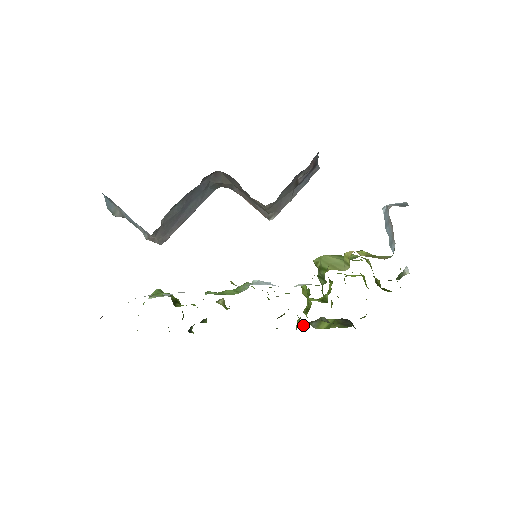
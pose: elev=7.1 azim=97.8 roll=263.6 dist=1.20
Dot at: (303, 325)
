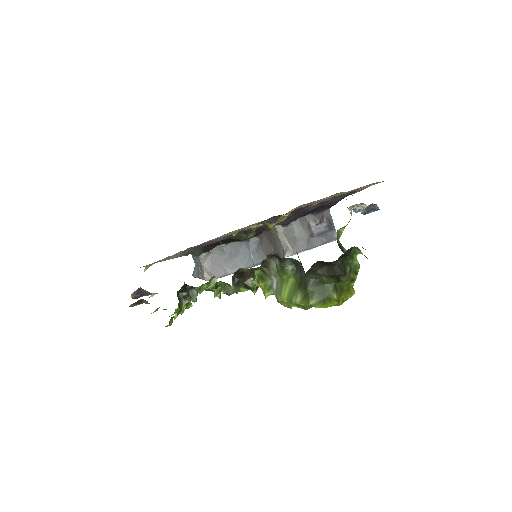
Dot at: (266, 290)
